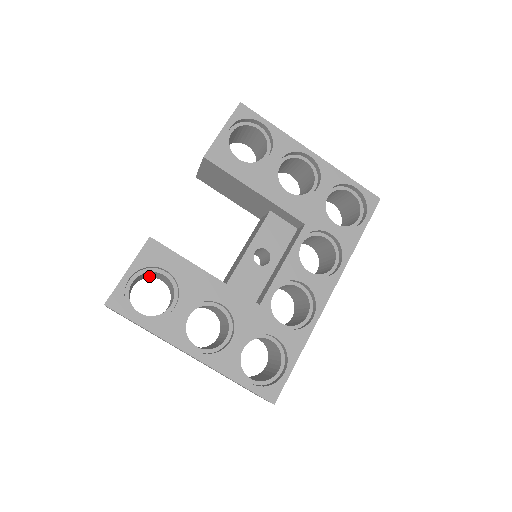
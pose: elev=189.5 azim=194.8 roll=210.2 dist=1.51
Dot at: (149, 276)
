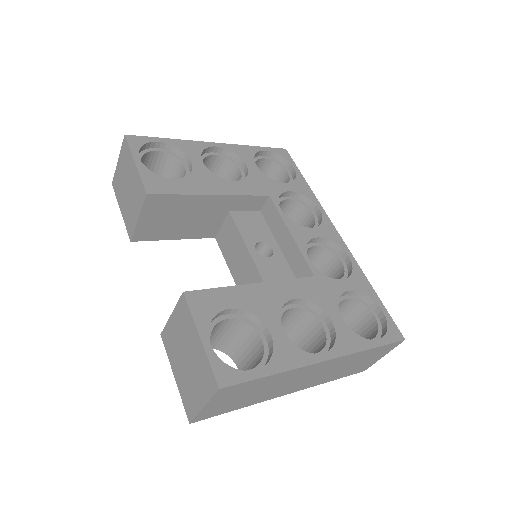
Dot at: occluded
